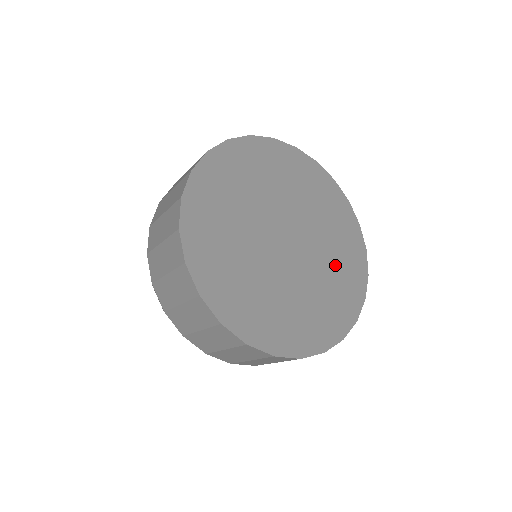
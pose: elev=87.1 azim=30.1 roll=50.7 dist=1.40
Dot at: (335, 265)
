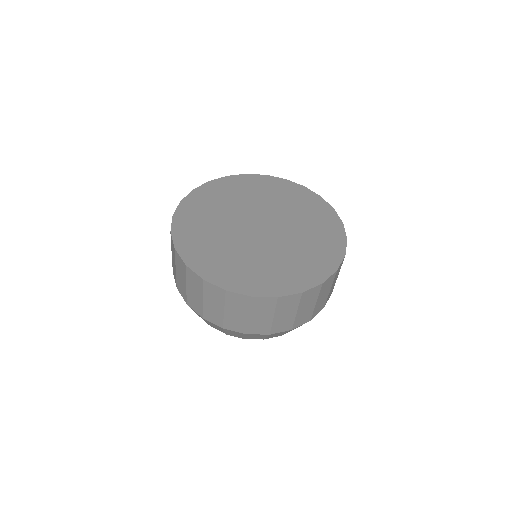
Dot at: (291, 259)
